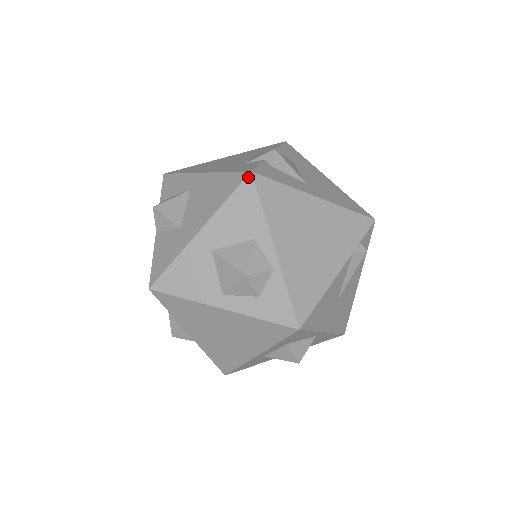
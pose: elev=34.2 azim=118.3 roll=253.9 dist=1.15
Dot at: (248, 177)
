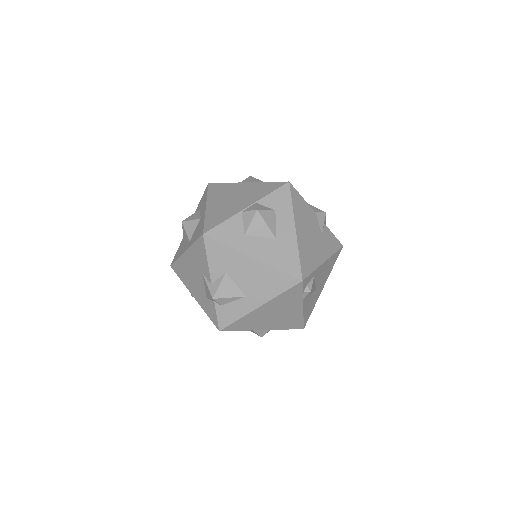
Dot at: occluded
